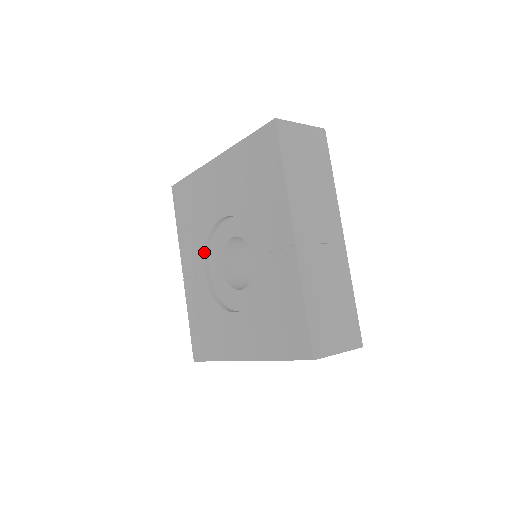
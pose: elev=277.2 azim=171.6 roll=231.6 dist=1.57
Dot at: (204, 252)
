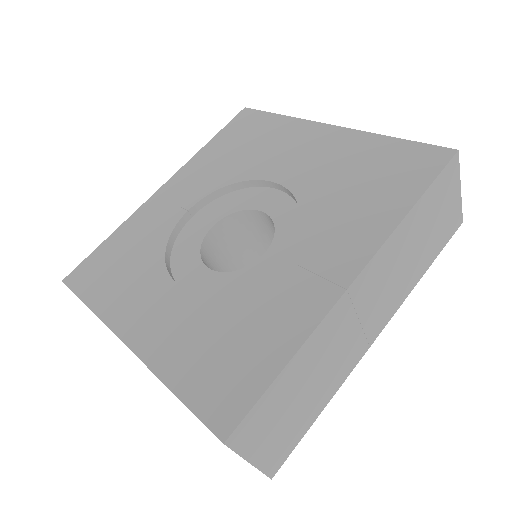
Dot at: (211, 192)
